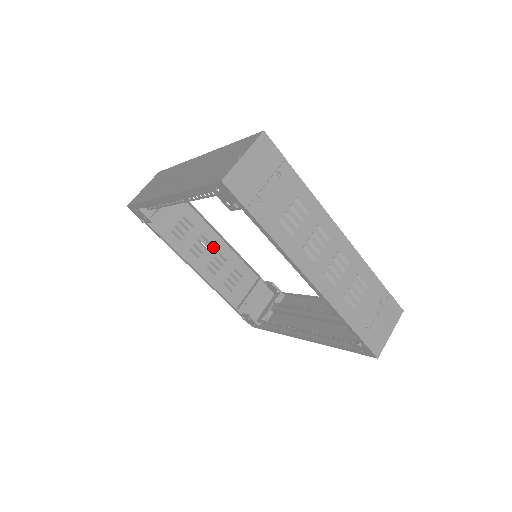
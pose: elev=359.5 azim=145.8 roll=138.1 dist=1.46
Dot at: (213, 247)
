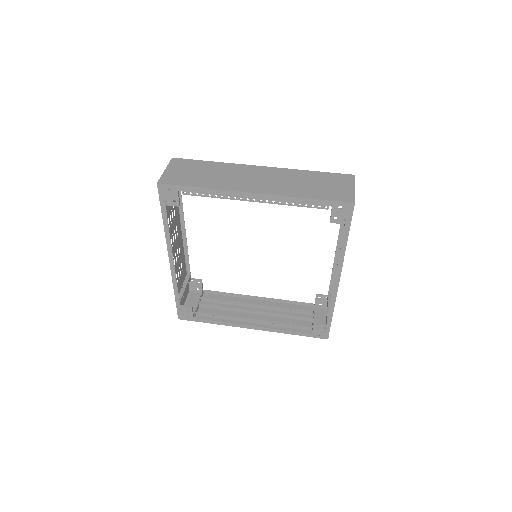
Dot at: (178, 239)
